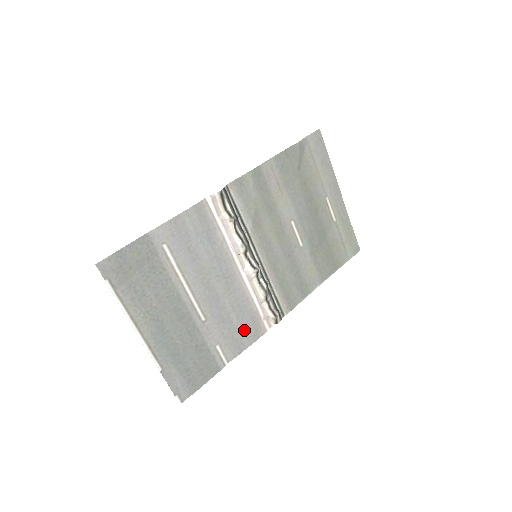
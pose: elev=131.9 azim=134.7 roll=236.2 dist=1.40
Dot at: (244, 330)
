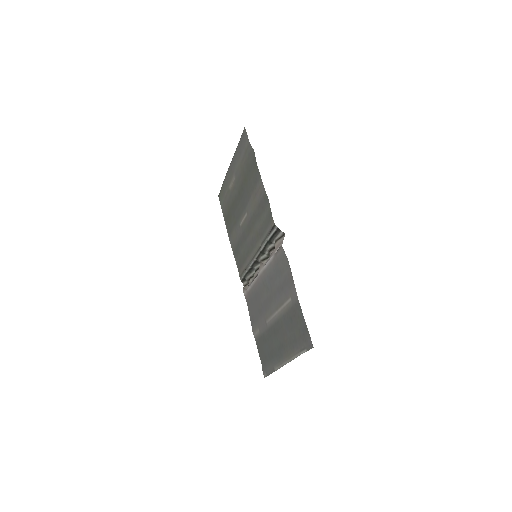
Dot at: (253, 307)
